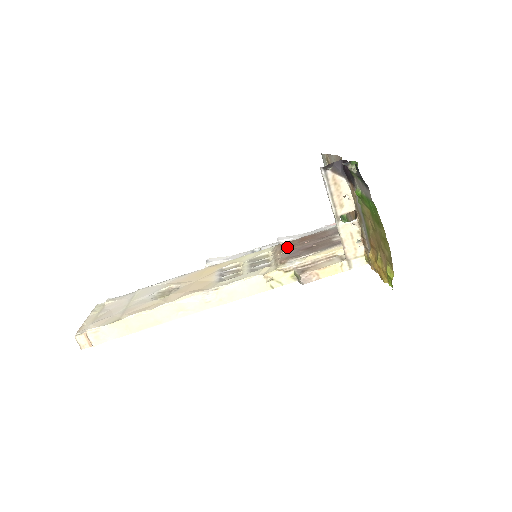
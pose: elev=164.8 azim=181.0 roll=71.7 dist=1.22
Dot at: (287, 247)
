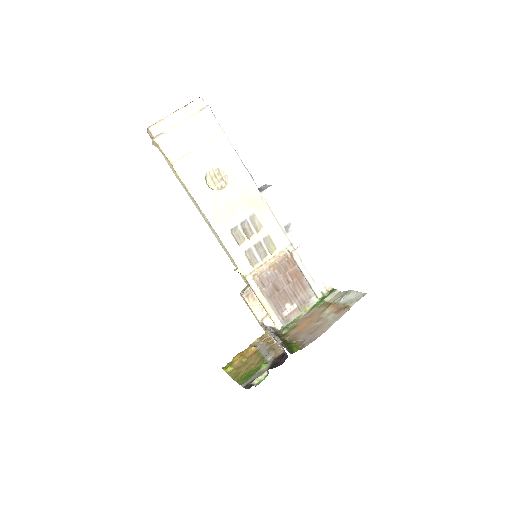
Dot at: (281, 267)
